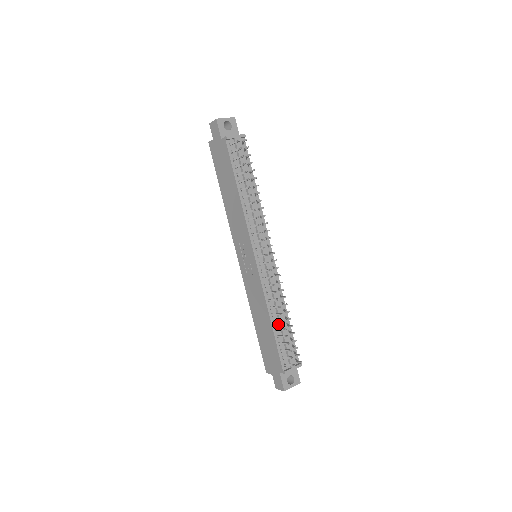
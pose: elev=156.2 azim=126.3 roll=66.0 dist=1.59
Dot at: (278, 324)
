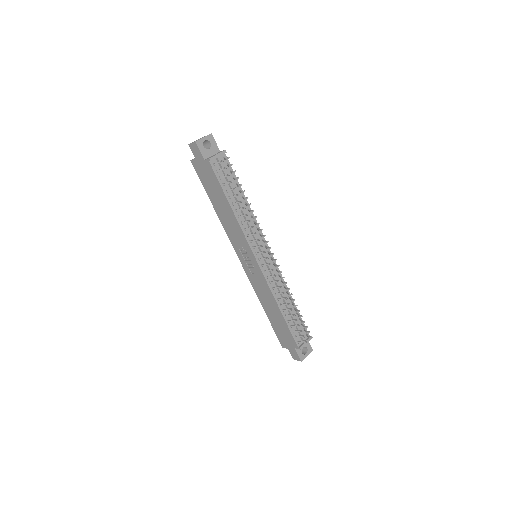
Dot at: (287, 311)
